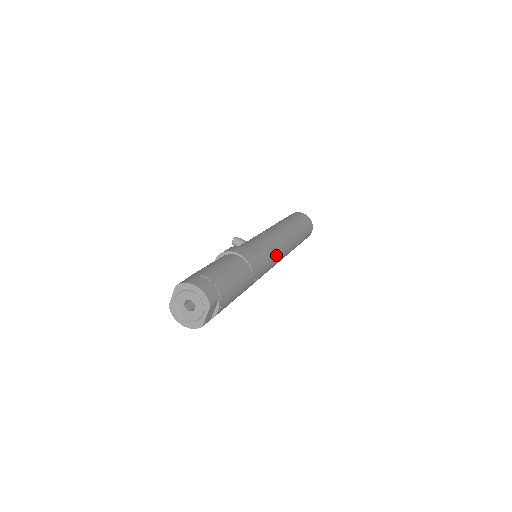
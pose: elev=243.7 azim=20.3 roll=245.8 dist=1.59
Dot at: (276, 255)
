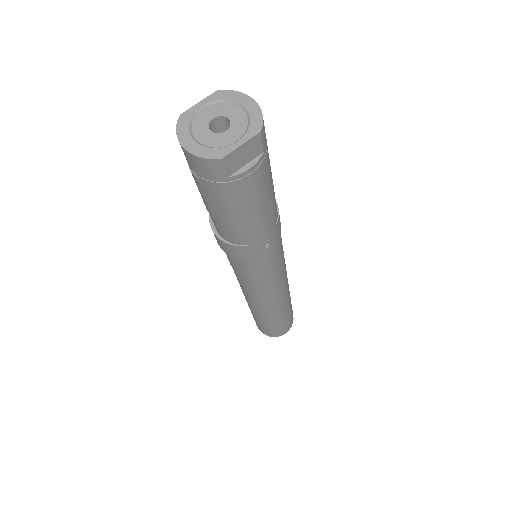
Dot at: (282, 270)
